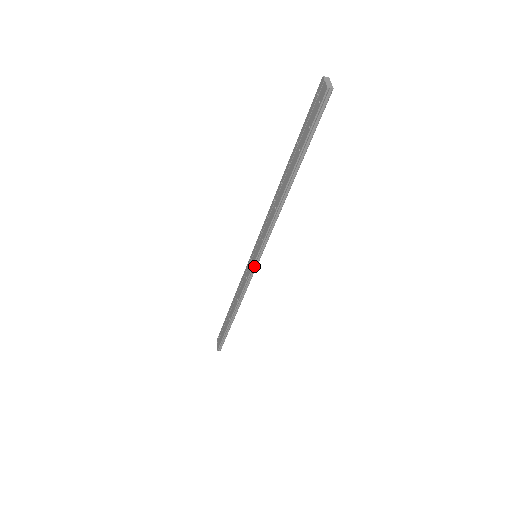
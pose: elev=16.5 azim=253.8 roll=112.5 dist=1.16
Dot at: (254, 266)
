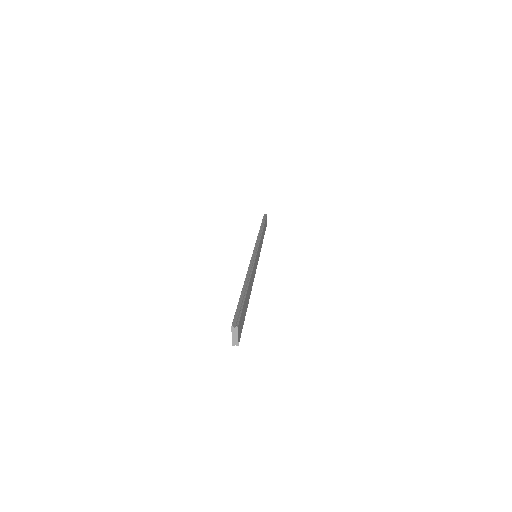
Dot at: occluded
